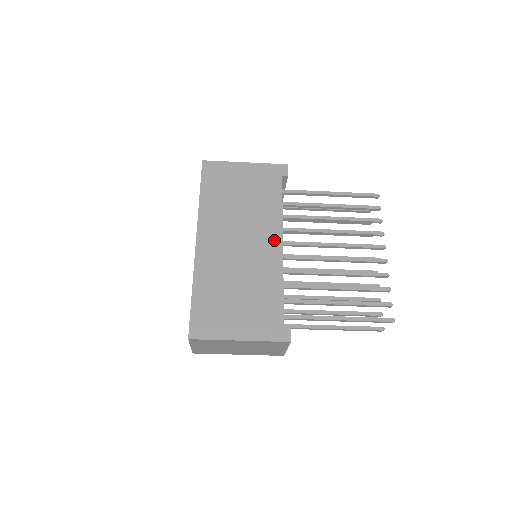
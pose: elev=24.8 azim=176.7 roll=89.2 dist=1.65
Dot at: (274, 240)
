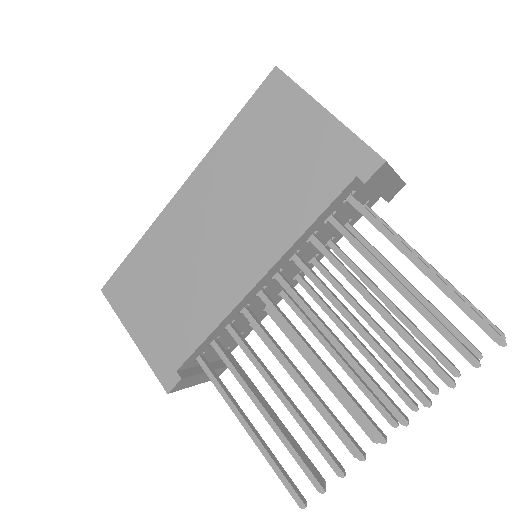
Dot at: (254, 266)
